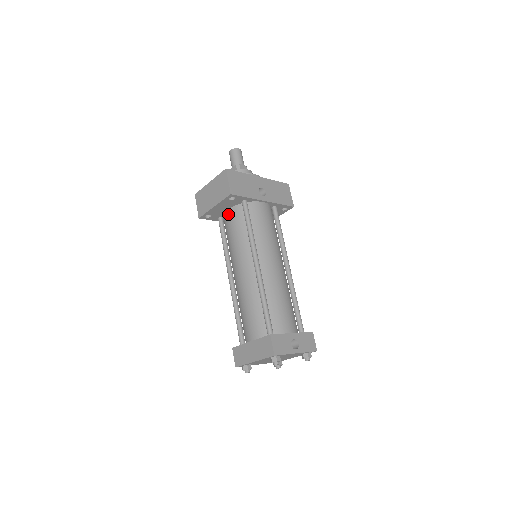
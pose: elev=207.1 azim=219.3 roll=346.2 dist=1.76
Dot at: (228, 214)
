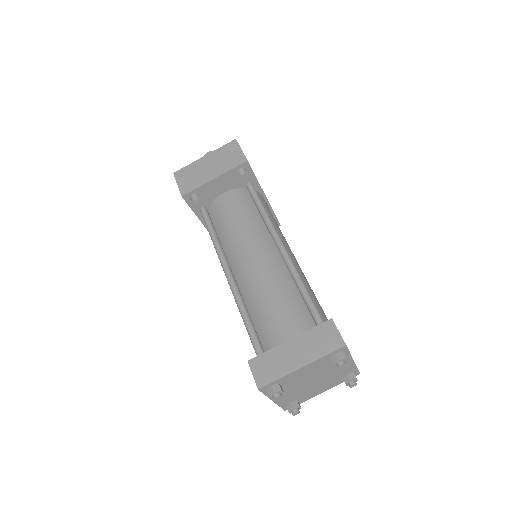
Dot at: (224, 197)
